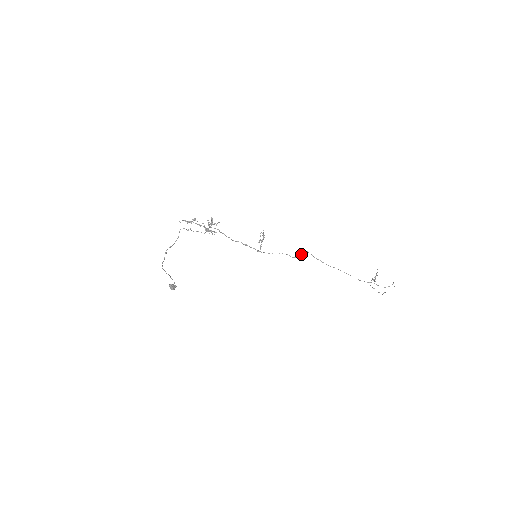
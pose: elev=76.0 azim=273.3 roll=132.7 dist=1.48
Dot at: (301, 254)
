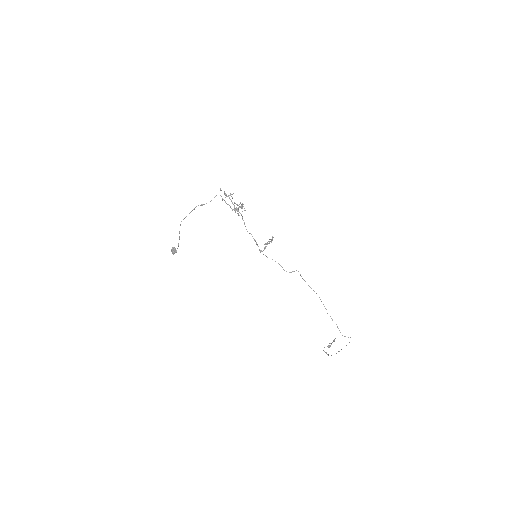
Dot at: (292, 271)
